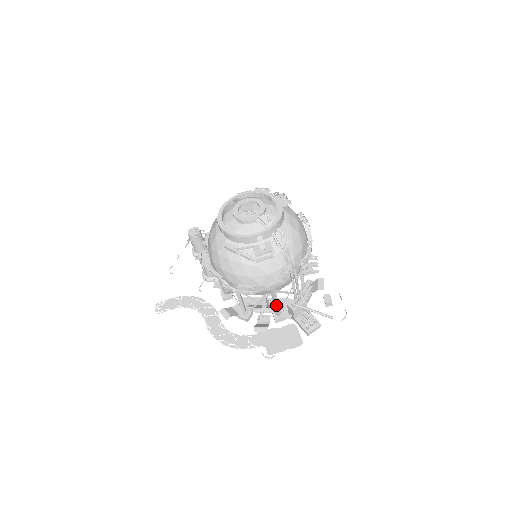
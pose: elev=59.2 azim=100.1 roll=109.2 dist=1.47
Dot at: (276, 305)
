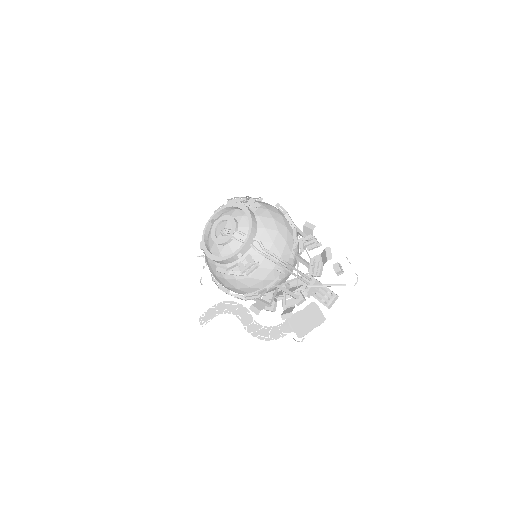
Dot at: (289, 294)
